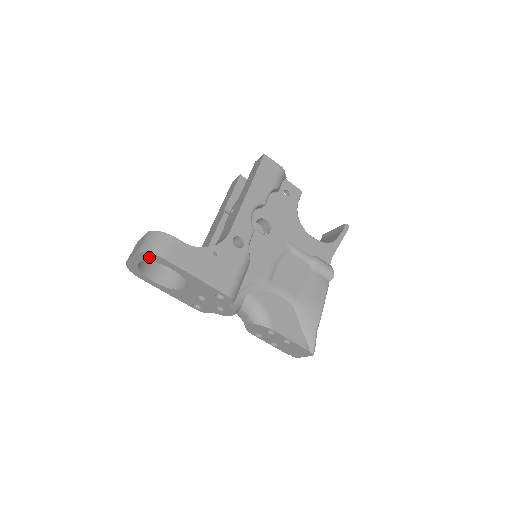
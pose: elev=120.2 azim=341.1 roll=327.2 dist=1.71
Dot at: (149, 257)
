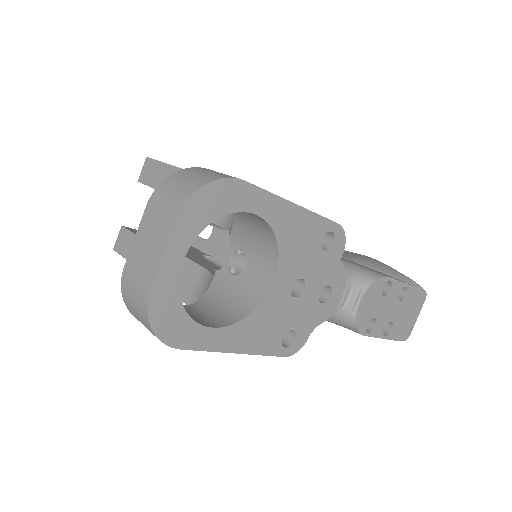
Dot at: (209, 204)
